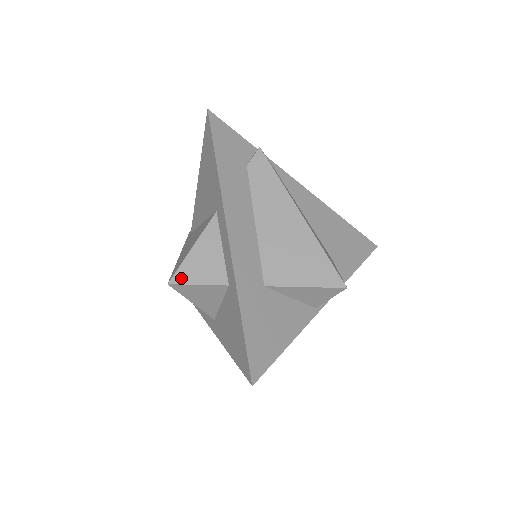
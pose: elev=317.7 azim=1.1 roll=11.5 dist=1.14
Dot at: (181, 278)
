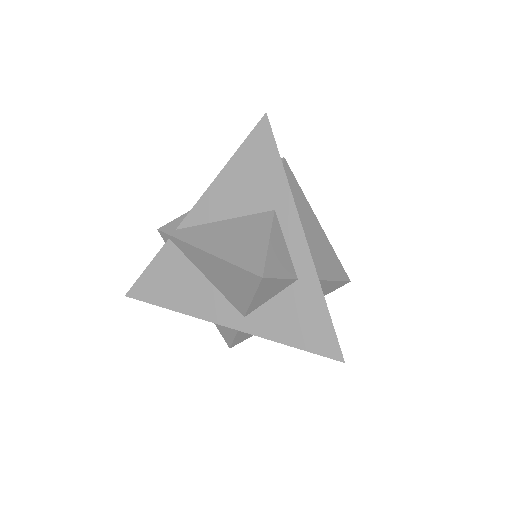
Dot at: (269, 272)
